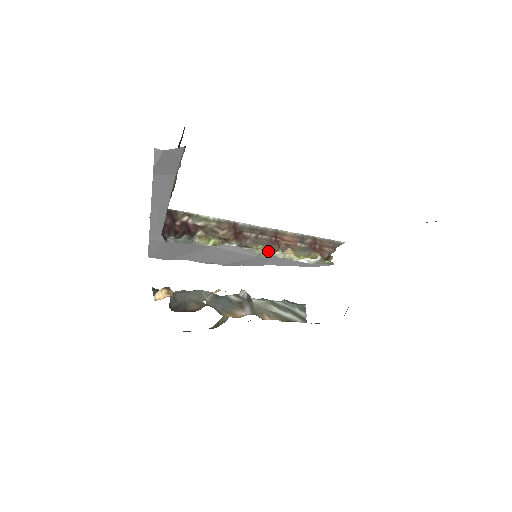
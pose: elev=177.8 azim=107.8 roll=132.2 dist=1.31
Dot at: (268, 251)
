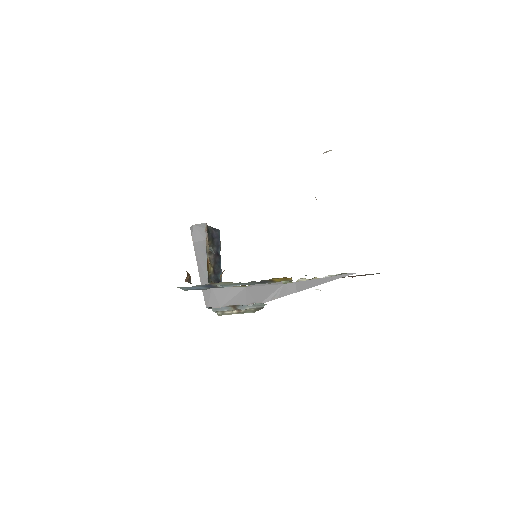
Dot at: occluded
